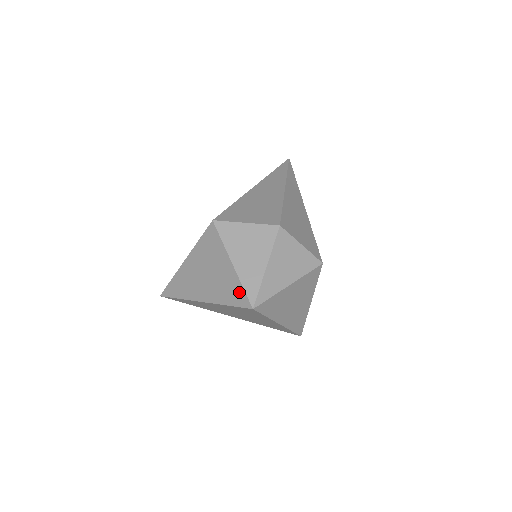
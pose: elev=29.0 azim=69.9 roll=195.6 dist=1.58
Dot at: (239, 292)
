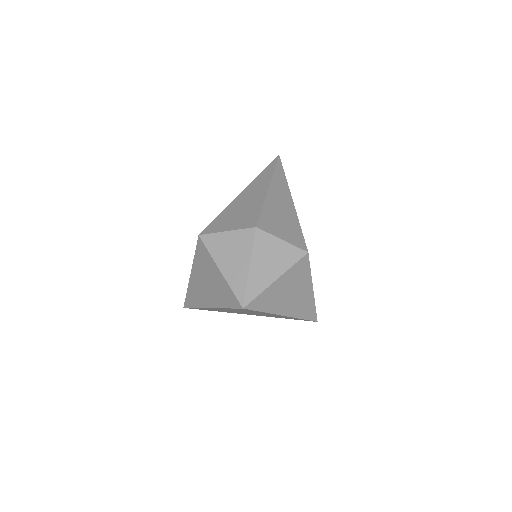
Dot at: (230, 295)
